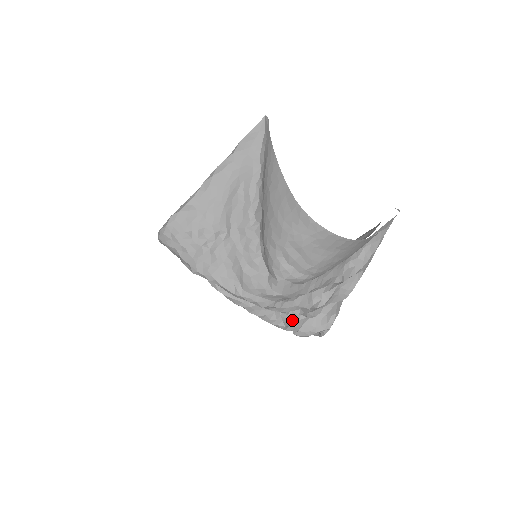
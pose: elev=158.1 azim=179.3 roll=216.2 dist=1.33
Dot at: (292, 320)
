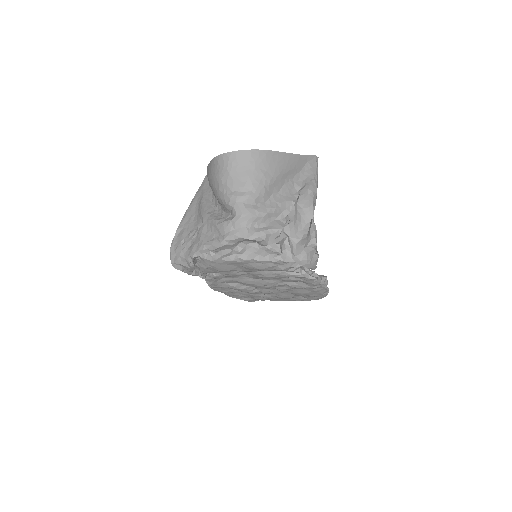
Dot at: (281, 247)
